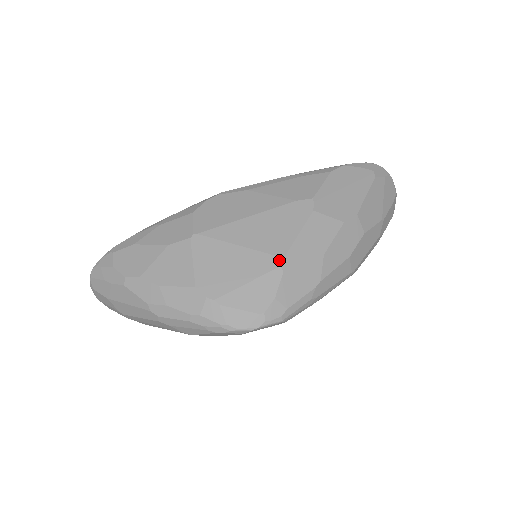
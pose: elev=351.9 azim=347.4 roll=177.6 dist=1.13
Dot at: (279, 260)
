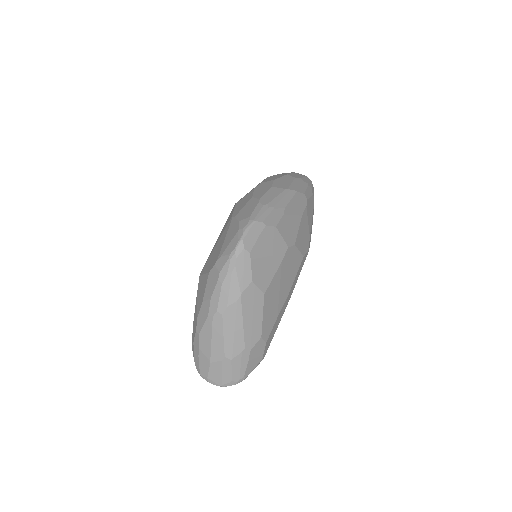
Dot at: (231, 219)
